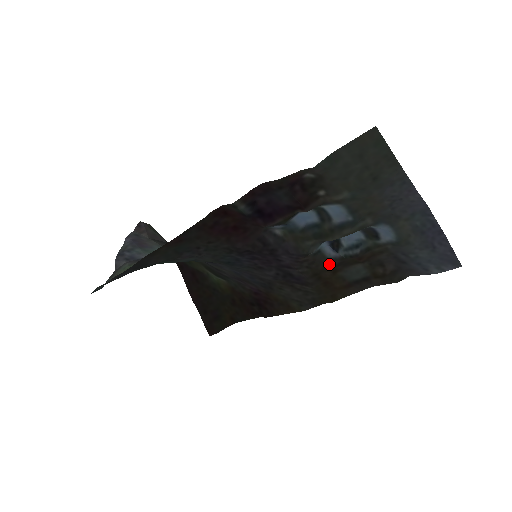
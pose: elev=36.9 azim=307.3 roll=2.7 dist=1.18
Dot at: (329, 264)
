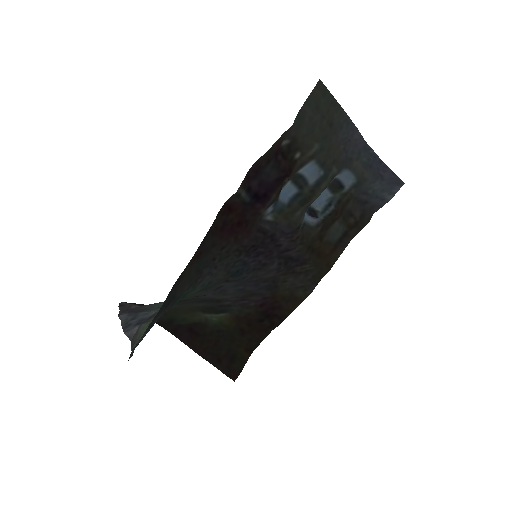
Dot at: (315, 232)
